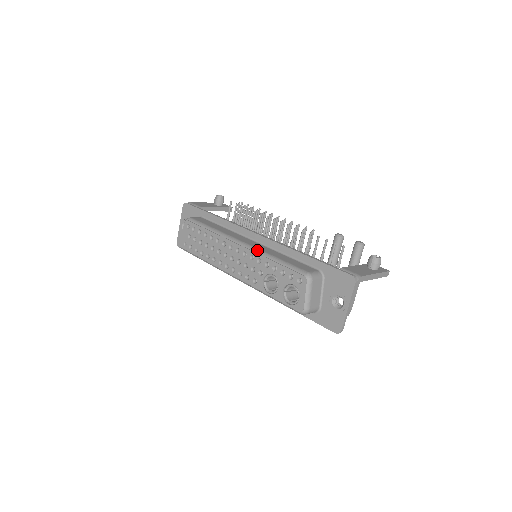
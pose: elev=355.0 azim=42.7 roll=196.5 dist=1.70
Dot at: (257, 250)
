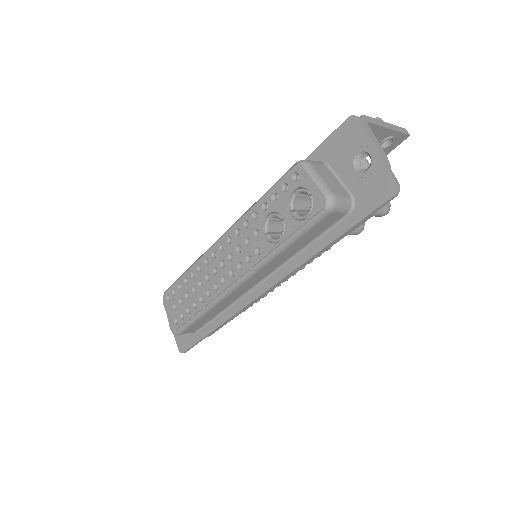
Dot at: (238, 219)
